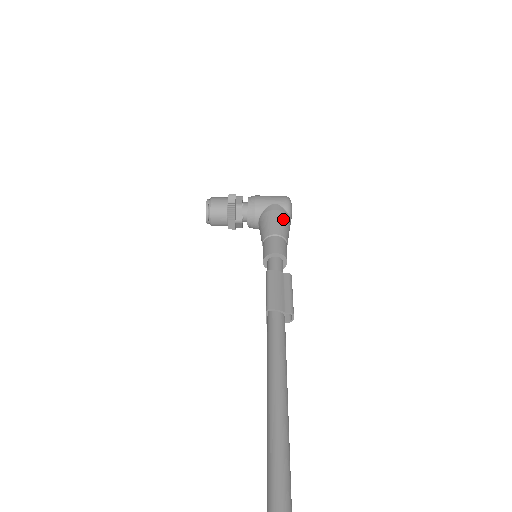
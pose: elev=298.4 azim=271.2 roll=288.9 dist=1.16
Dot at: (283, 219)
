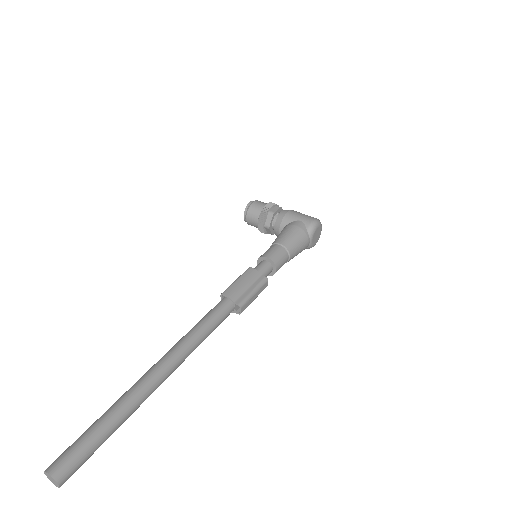
Dot at: (298, 235)
